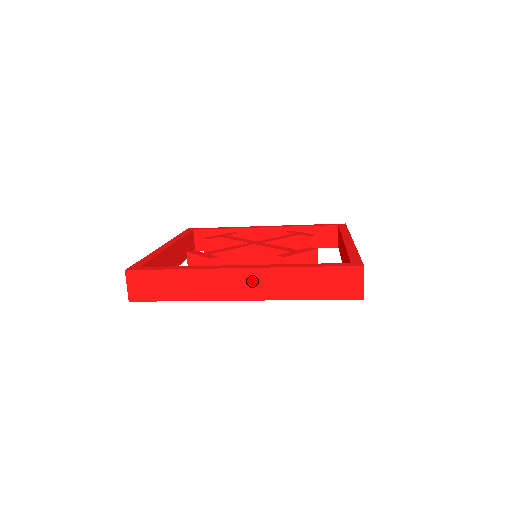
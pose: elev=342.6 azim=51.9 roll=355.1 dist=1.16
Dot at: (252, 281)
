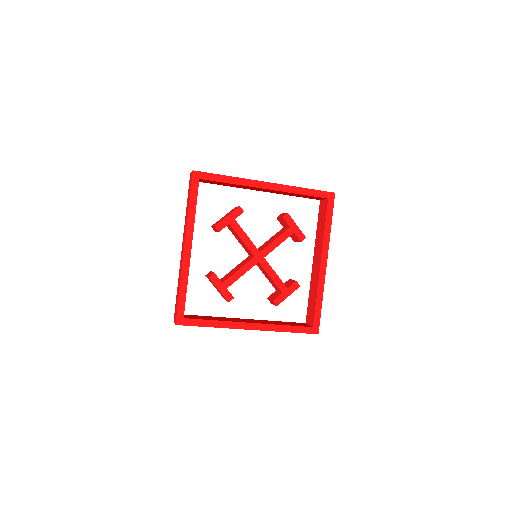
Dot at: occluded
